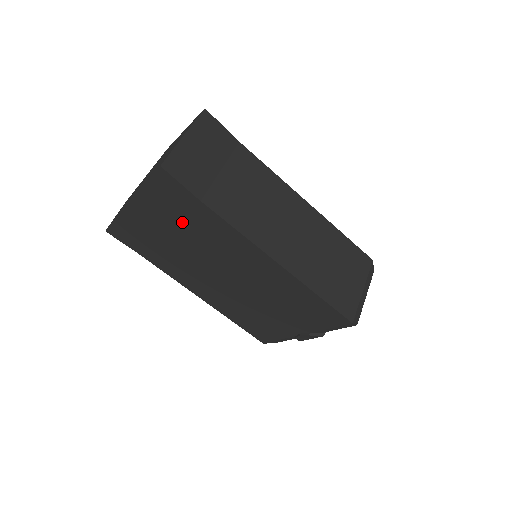
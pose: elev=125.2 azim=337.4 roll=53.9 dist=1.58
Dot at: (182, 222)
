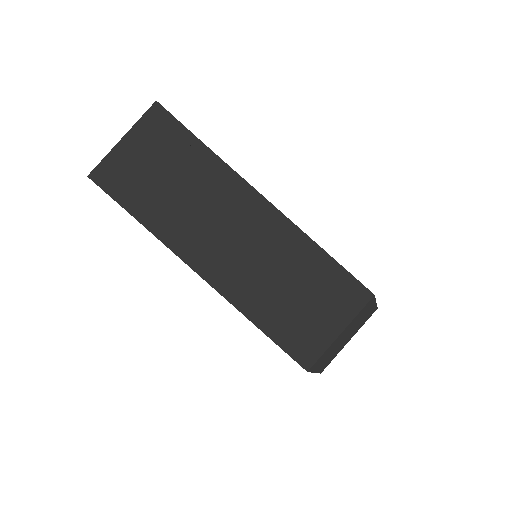
Dot at: occluded
